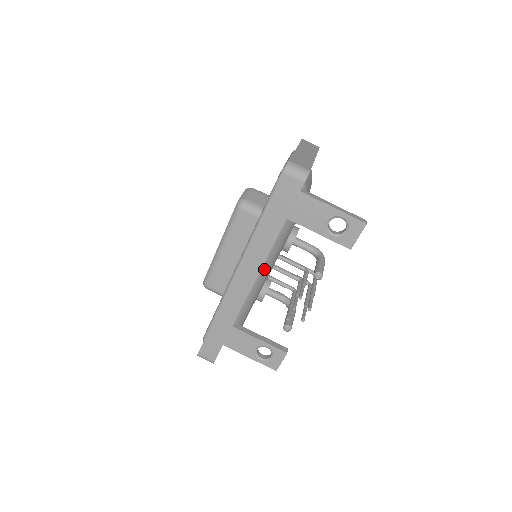
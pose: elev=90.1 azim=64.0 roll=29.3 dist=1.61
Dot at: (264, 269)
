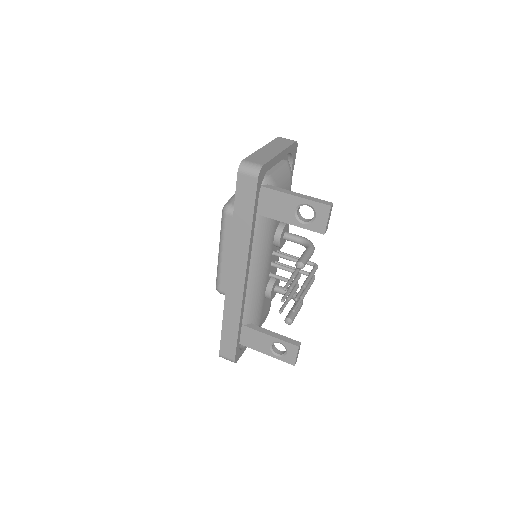
Dot at: (256, 267)
